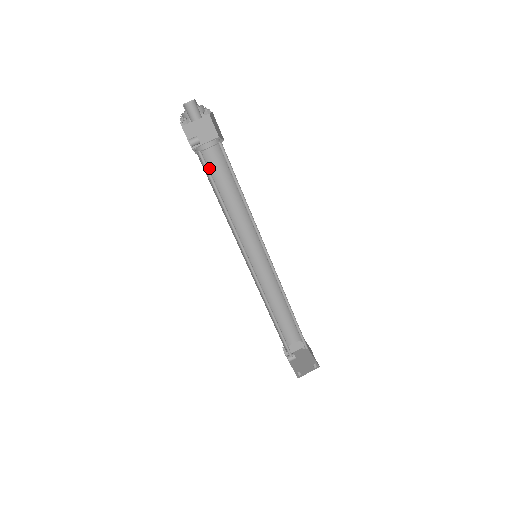
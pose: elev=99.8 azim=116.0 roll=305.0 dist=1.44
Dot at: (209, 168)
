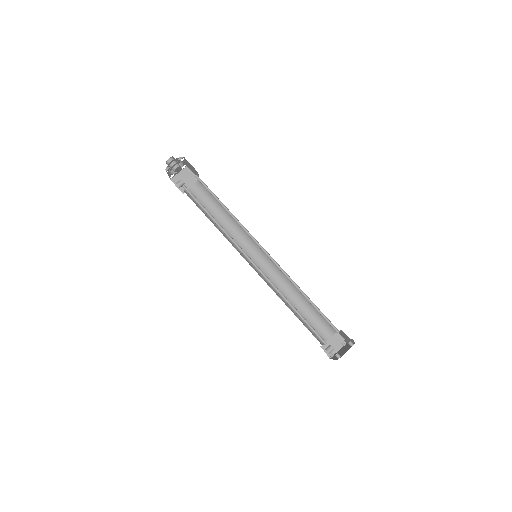
Dot at: occluded
